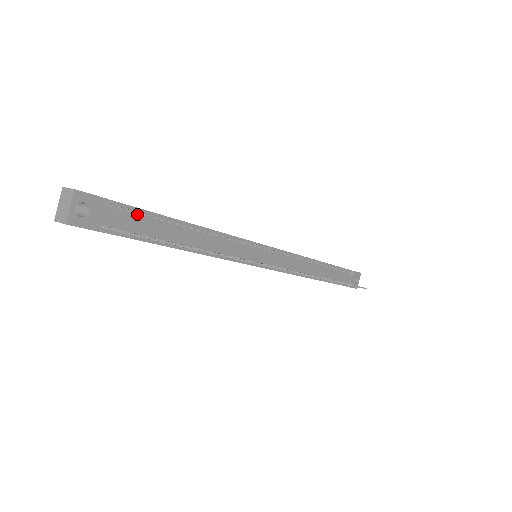
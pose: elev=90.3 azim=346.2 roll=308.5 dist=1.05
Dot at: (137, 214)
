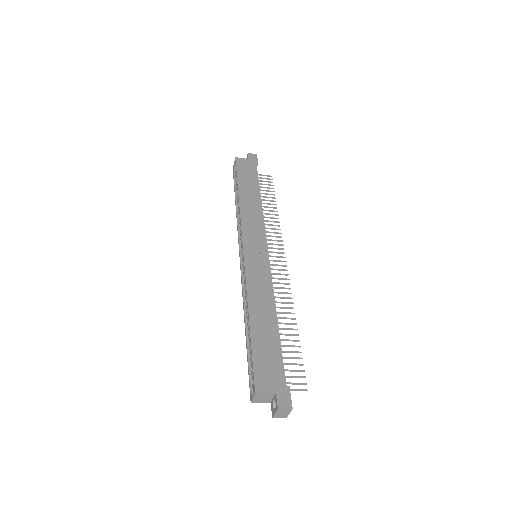
Dot at: (282, 364)
